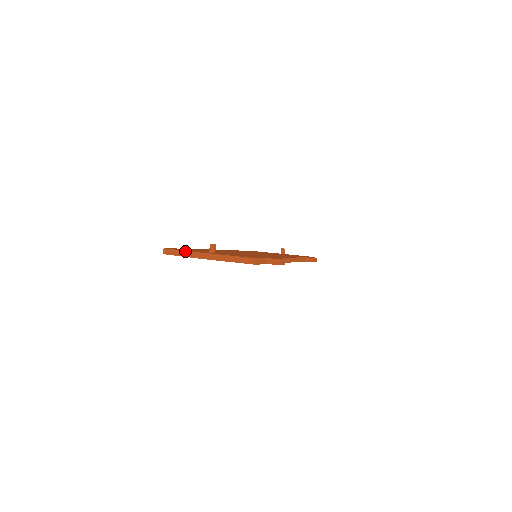
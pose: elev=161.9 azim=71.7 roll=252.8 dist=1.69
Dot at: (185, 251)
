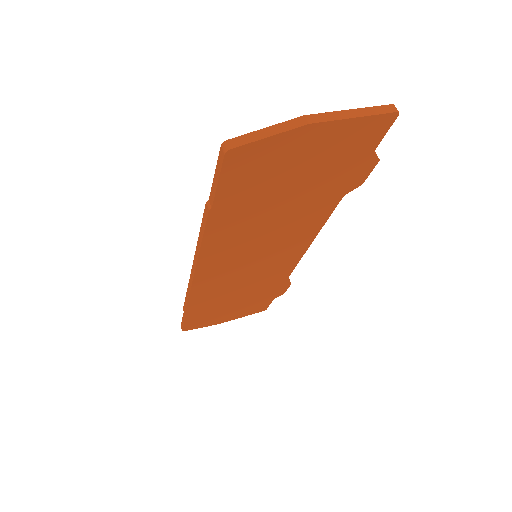
Dot at: (278, 124)
